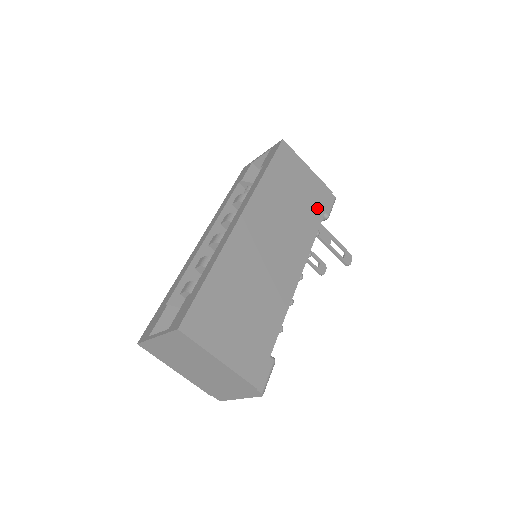
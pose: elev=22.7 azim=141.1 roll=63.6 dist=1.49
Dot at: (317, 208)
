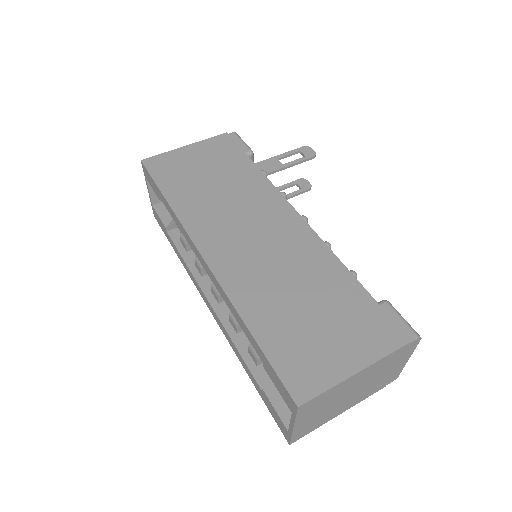
Dot at: (236, 160)
